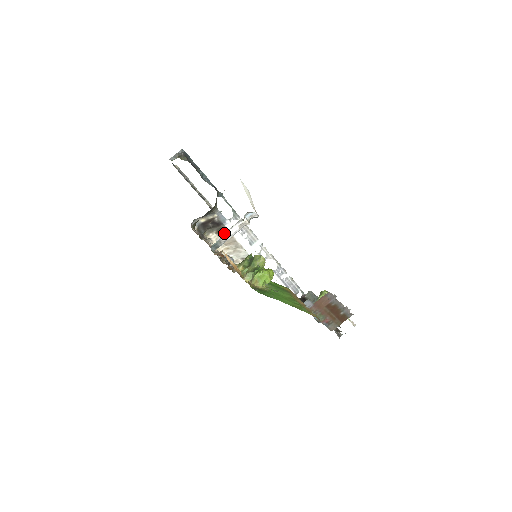
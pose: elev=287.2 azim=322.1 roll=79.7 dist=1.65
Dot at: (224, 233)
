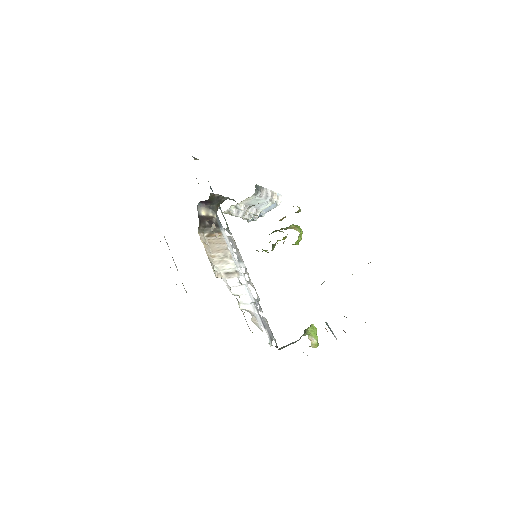
Dot at: (240, 212)
